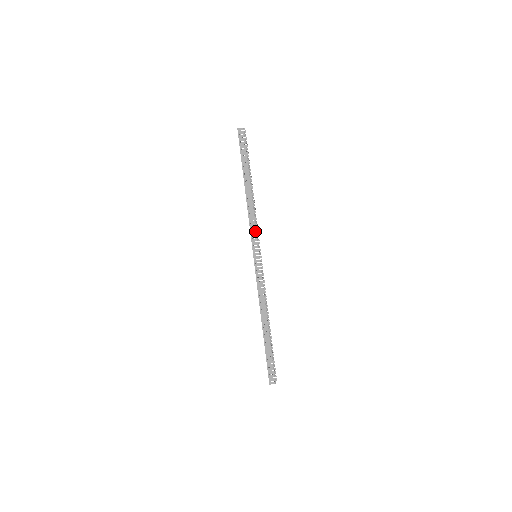
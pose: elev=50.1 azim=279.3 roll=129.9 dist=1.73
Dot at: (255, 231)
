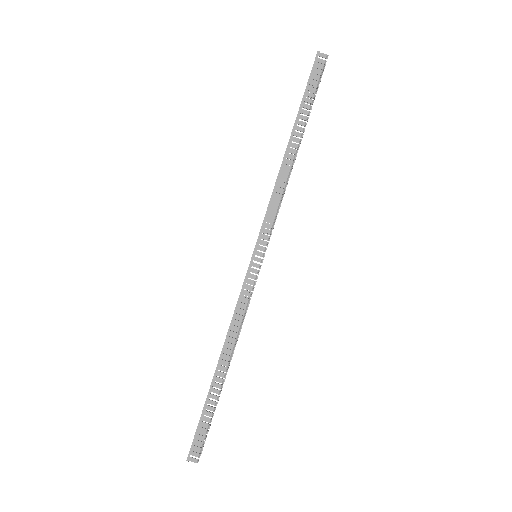
Dot at: occluded
